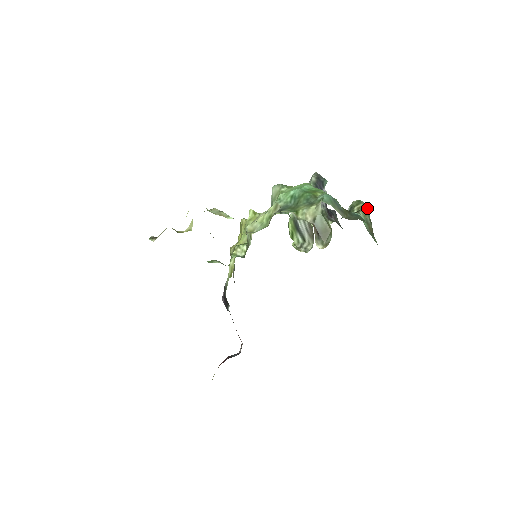
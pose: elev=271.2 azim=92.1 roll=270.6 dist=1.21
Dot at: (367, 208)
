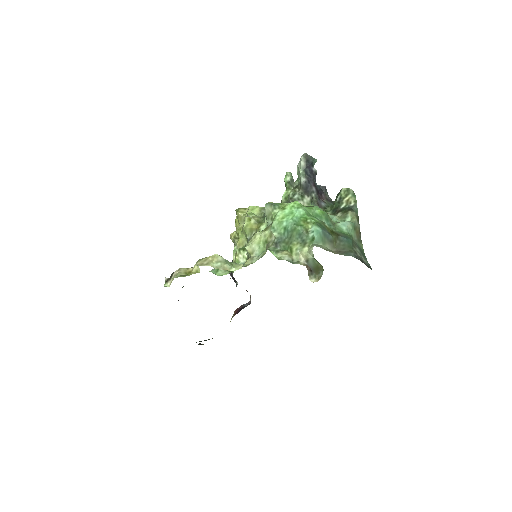
Dot at: (355, 201)
